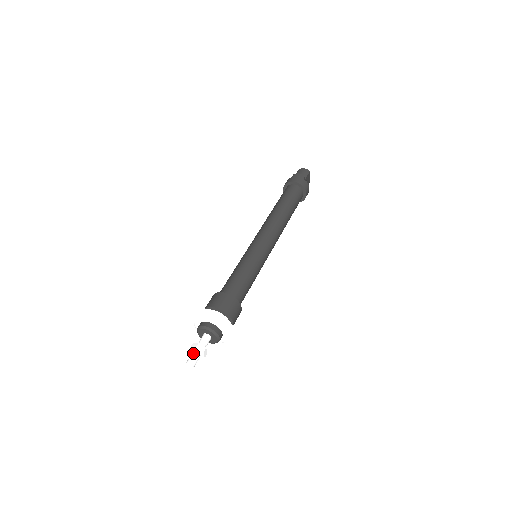
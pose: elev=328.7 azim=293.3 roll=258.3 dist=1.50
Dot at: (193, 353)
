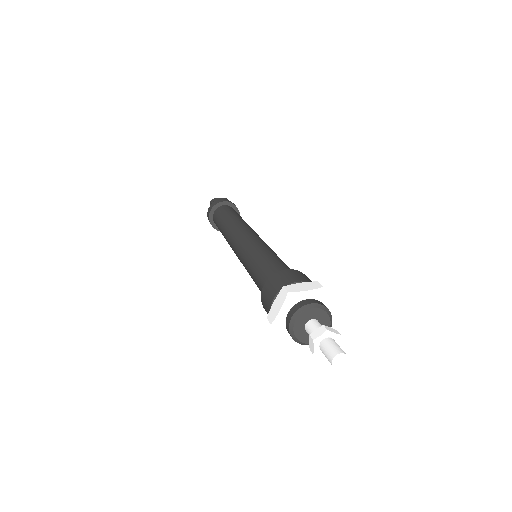
Dot at: (327, 342)
